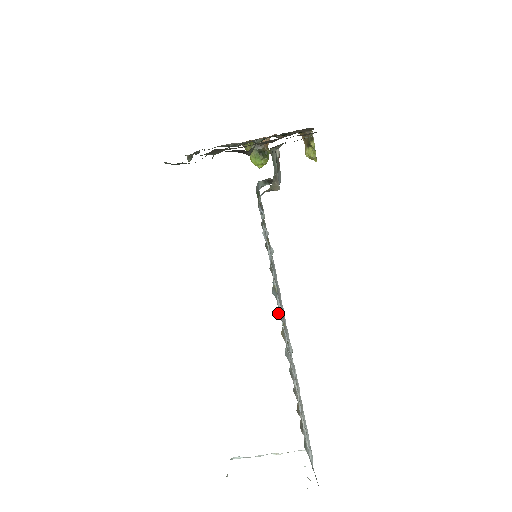
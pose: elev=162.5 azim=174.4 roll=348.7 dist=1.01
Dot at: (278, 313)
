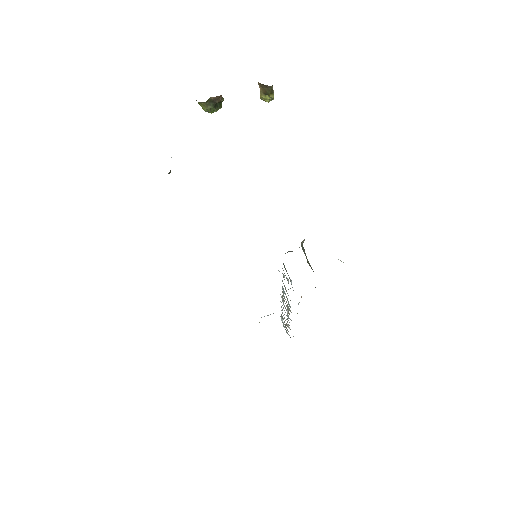
Dot at: (288, 308)
